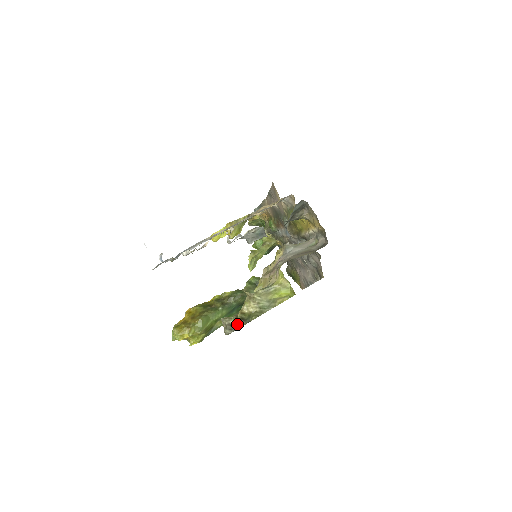
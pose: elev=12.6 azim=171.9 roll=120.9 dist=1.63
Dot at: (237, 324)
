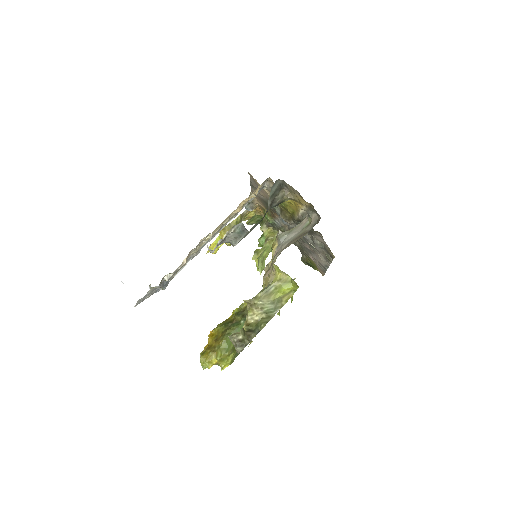
Dot at: (247, 338)
